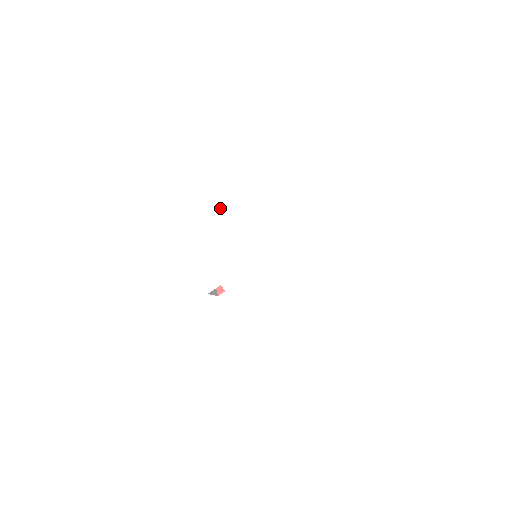
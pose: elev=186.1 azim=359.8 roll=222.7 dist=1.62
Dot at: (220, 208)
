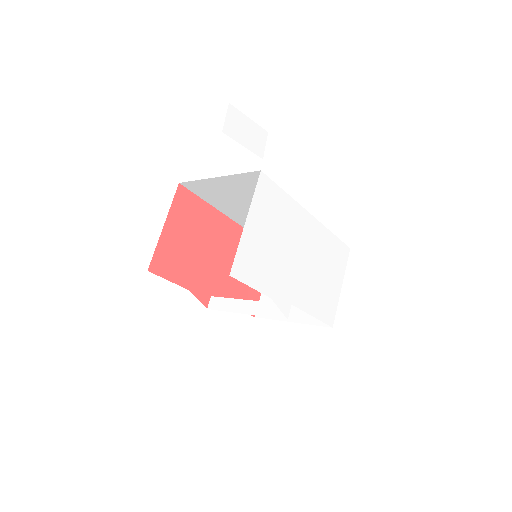
Dot at: (265, 239)
